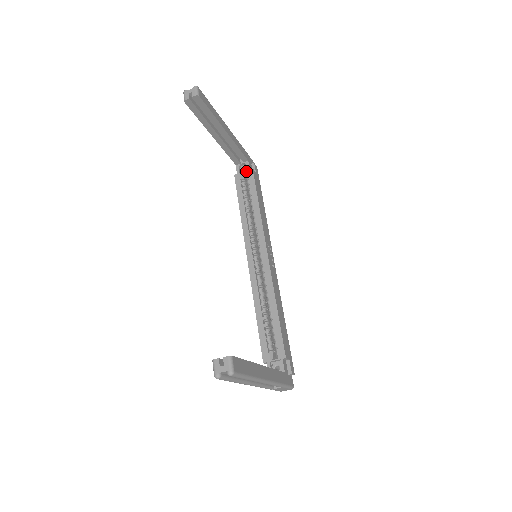
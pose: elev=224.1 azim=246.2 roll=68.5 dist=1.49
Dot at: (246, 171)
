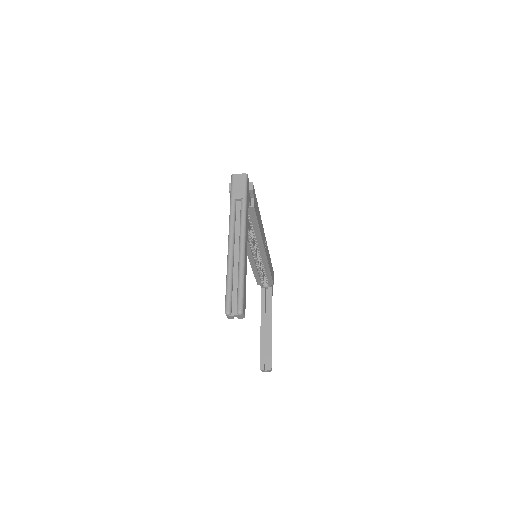
Dot at: occluded
